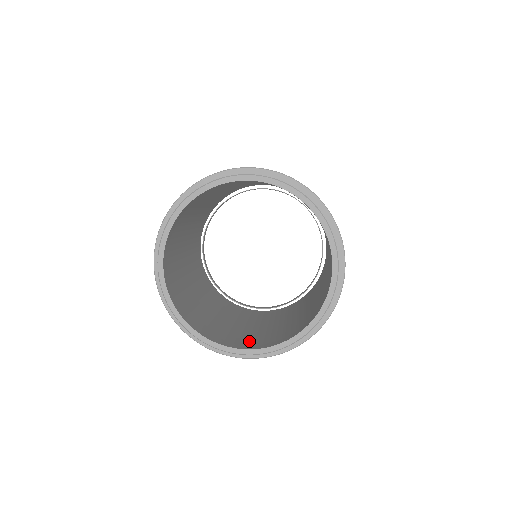
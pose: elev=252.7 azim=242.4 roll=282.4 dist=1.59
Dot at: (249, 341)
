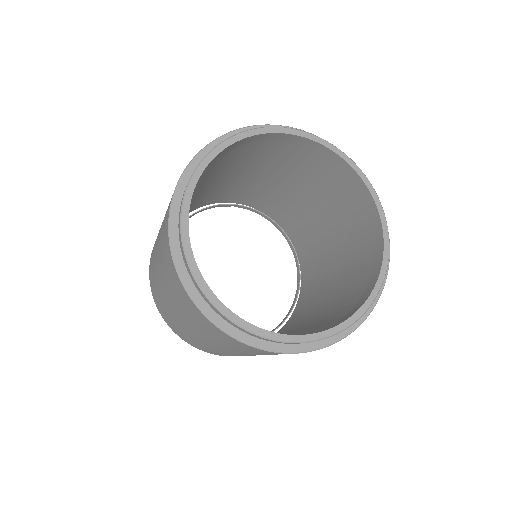
Dot at: (330, 325)
